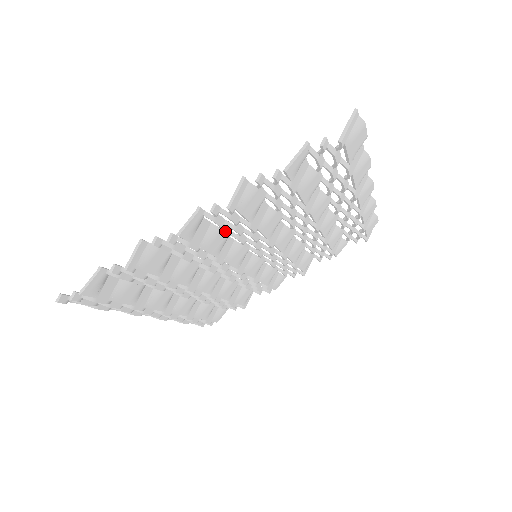
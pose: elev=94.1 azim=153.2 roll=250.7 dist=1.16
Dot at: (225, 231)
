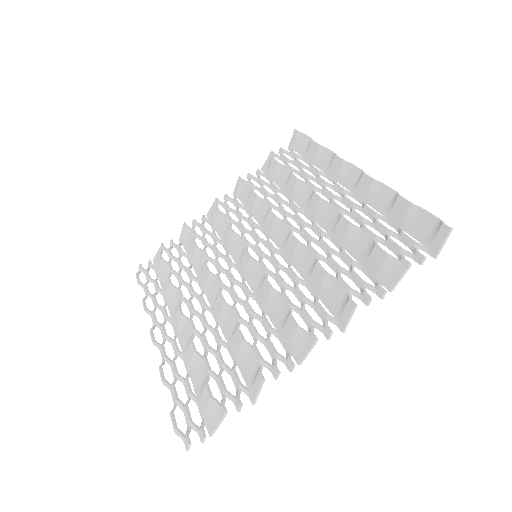
Dot at: (288, 301)
